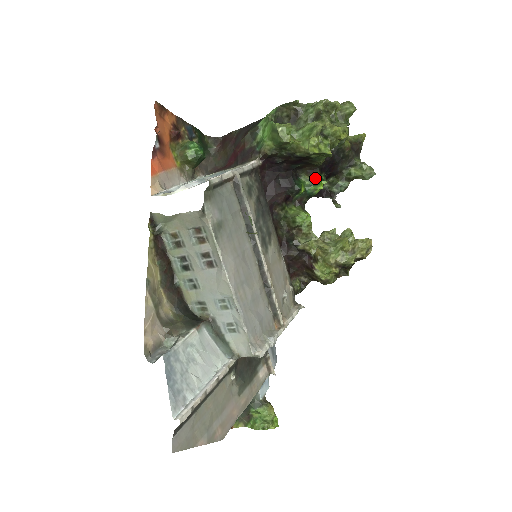
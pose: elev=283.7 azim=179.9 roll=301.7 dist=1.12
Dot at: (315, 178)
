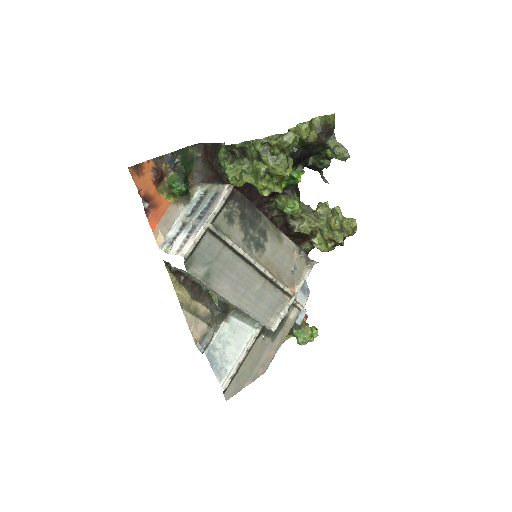
Dot at: (291, 174)
